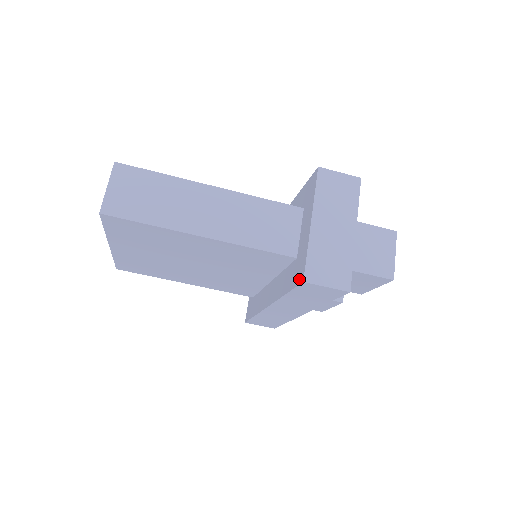
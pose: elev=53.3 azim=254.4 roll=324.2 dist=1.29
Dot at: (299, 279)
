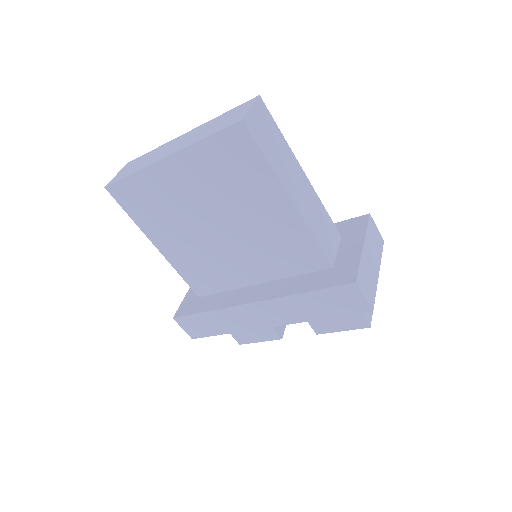
Dot at: (345, 280)
